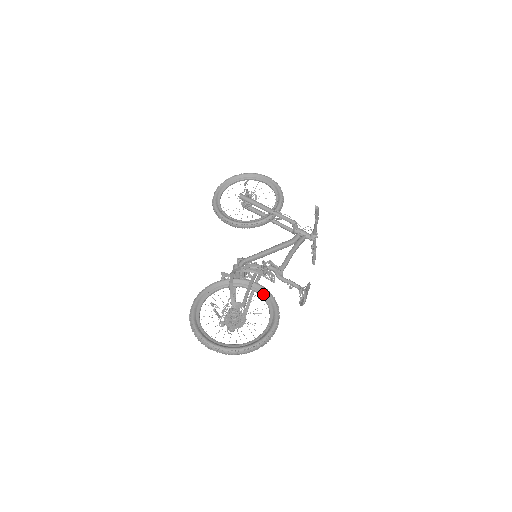
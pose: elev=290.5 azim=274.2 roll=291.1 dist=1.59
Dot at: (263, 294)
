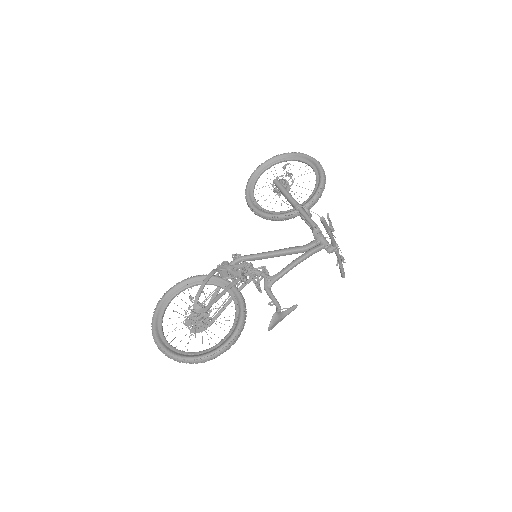
Dot at: (236, 303)
